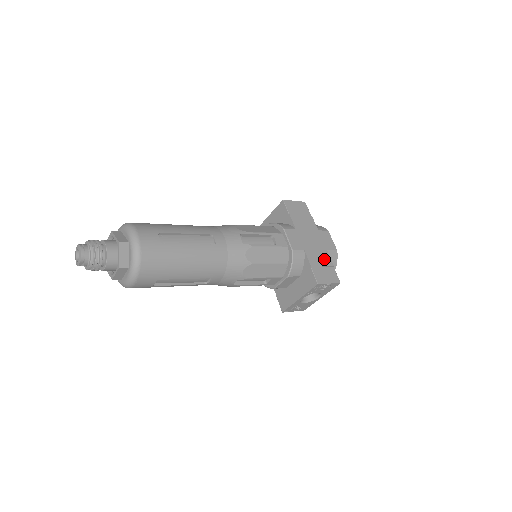
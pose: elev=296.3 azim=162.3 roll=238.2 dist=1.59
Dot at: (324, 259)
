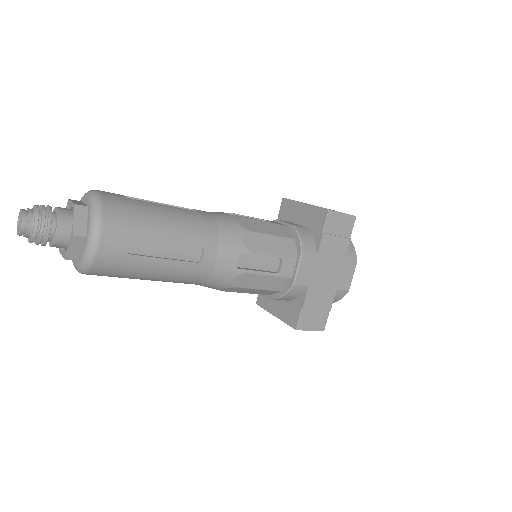
Dot at: (325, 300)
